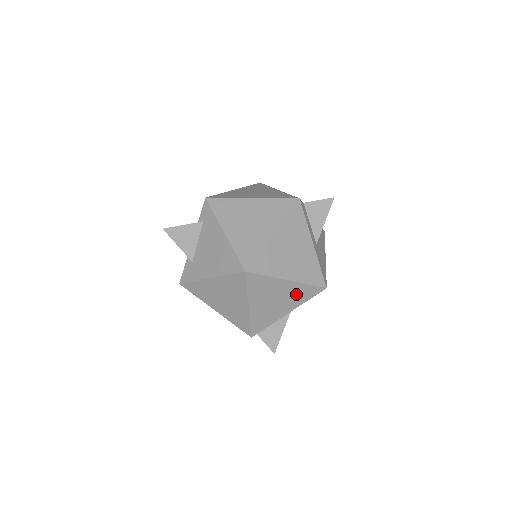
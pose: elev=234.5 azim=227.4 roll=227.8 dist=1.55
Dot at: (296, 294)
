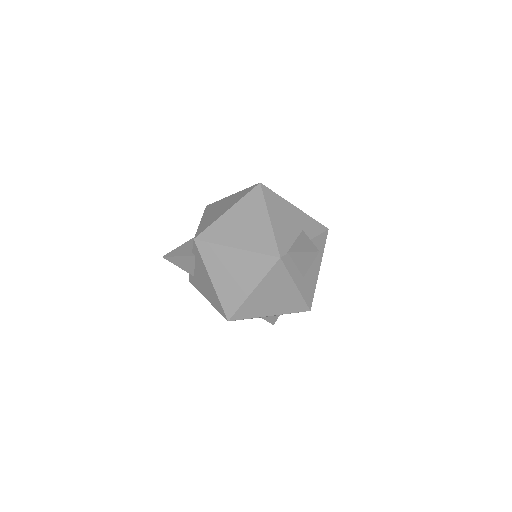
Dot at: occluded
